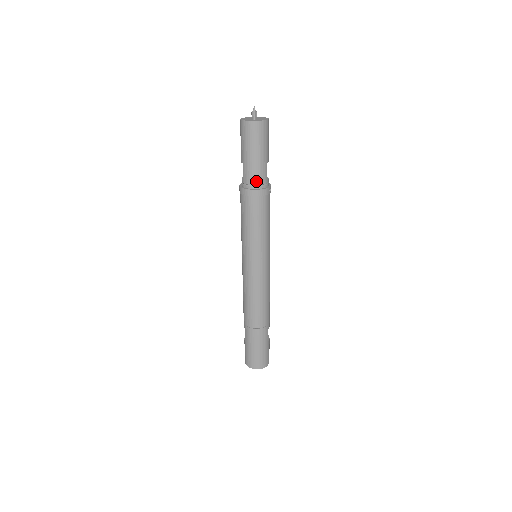
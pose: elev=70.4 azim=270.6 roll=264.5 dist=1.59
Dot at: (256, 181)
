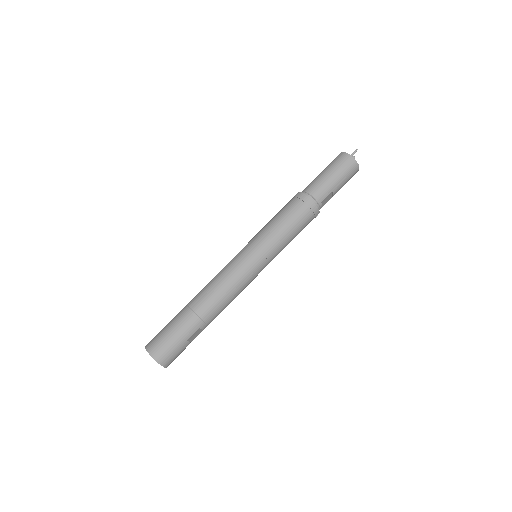
Dot at: (314, 193)
